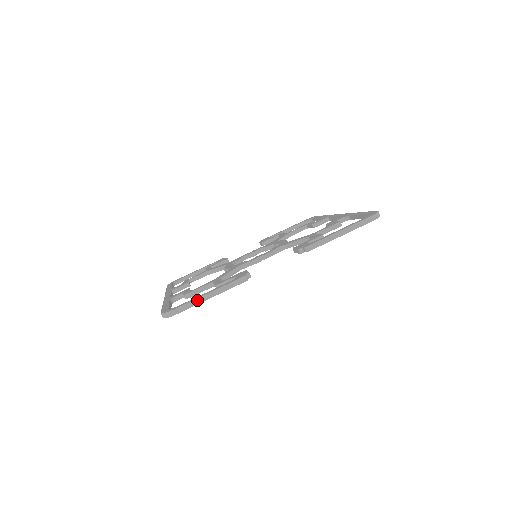
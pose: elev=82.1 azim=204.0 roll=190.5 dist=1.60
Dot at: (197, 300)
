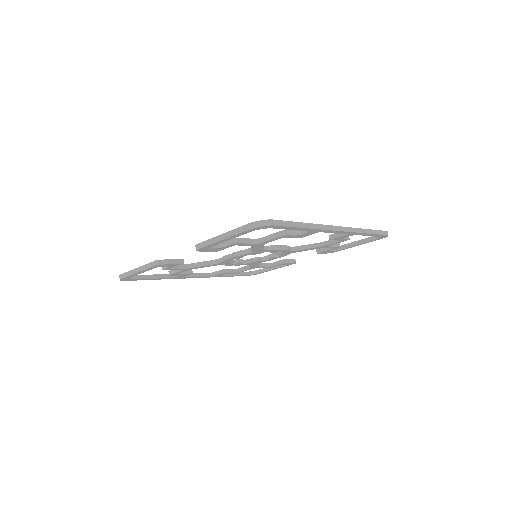
Dot at: (131, 271)
